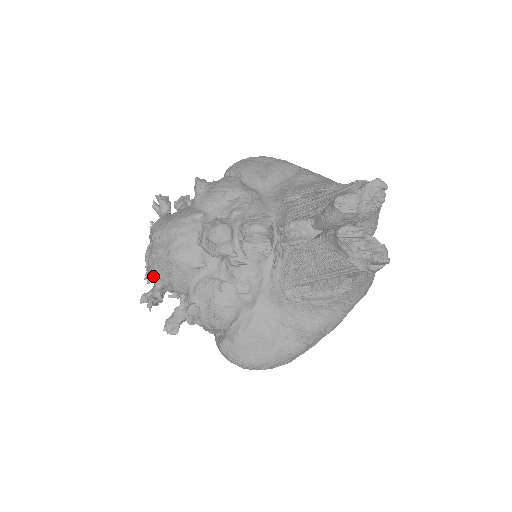
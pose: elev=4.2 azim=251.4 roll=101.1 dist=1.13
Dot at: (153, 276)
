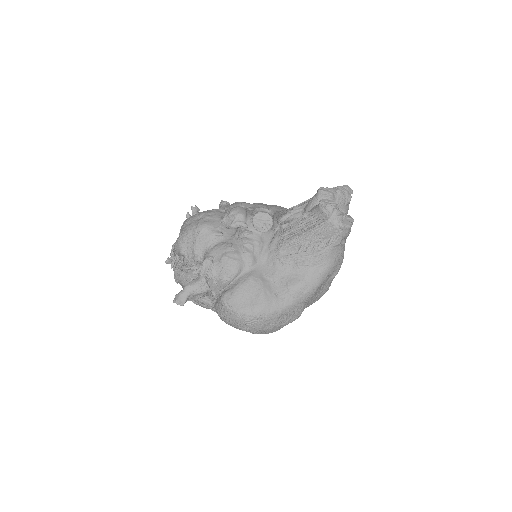
Dot at: (180, 246)
